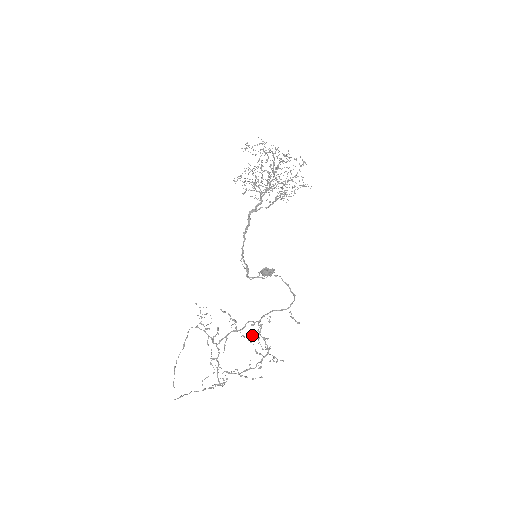
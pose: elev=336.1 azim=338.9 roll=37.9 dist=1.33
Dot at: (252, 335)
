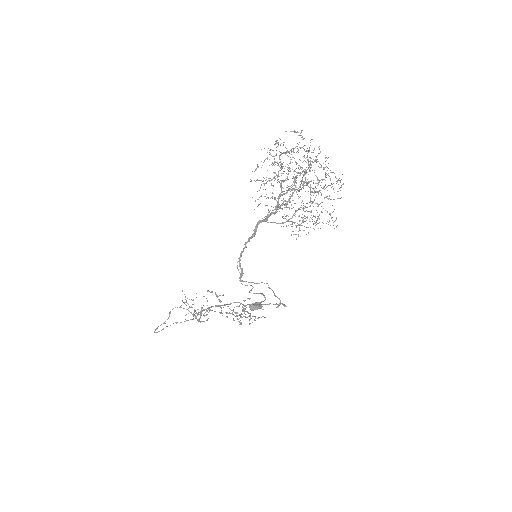
Dot at: (235, 312)
